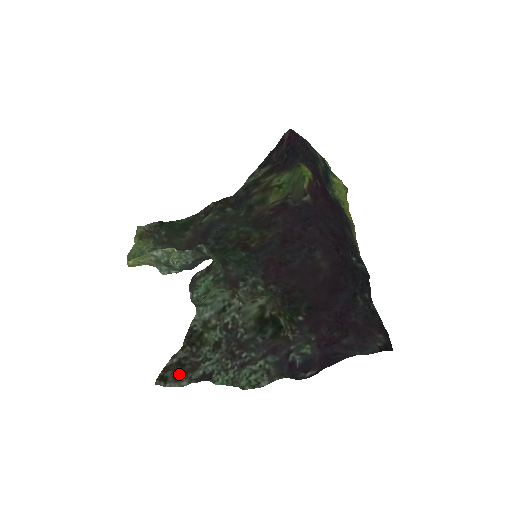
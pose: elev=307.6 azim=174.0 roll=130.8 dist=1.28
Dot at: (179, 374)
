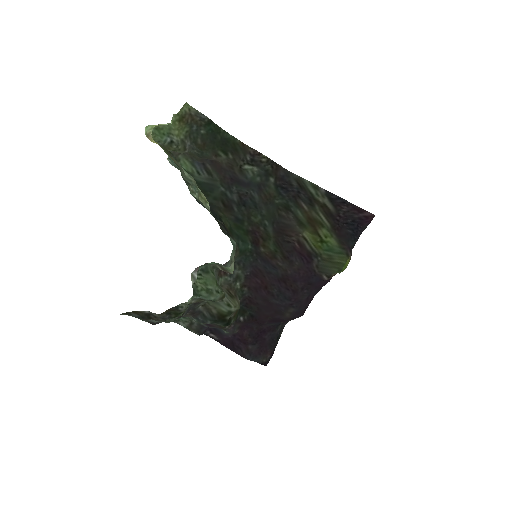
Dot at: (142, 319)
